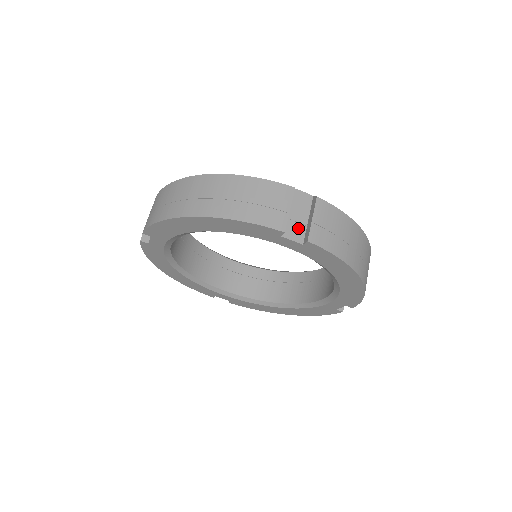
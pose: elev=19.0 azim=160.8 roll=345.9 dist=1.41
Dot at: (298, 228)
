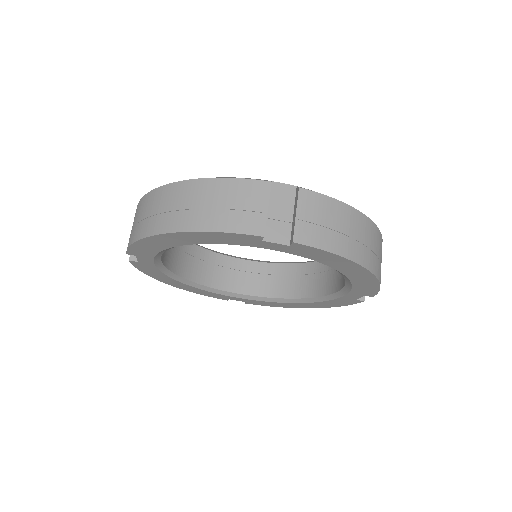
Dot at: (282, 227)
